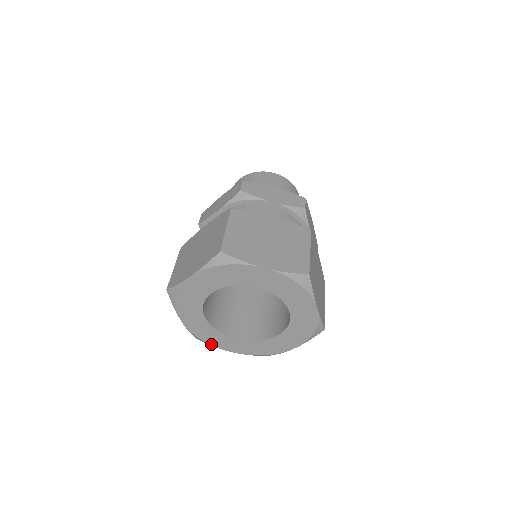
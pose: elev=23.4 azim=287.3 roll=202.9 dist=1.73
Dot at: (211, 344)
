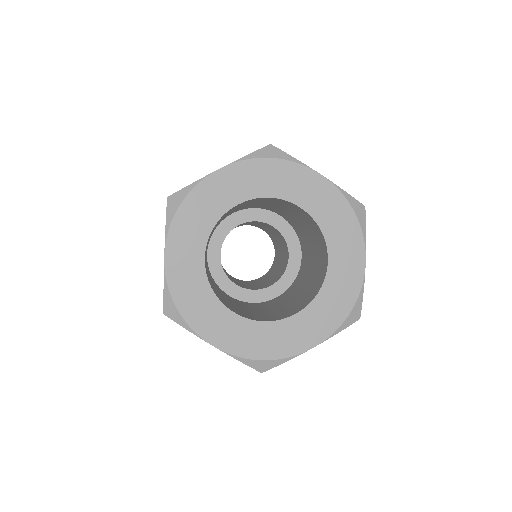
Dot at: (187, 321)
